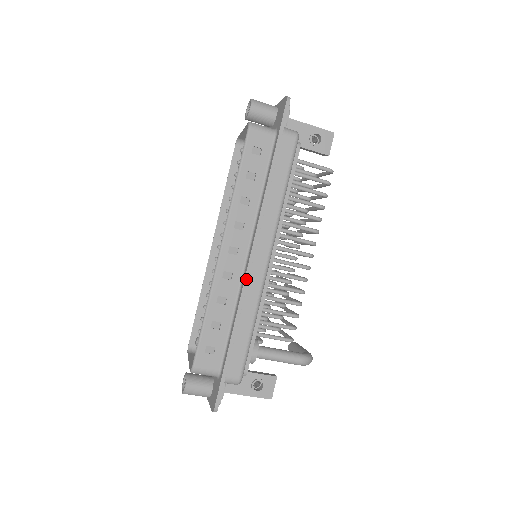
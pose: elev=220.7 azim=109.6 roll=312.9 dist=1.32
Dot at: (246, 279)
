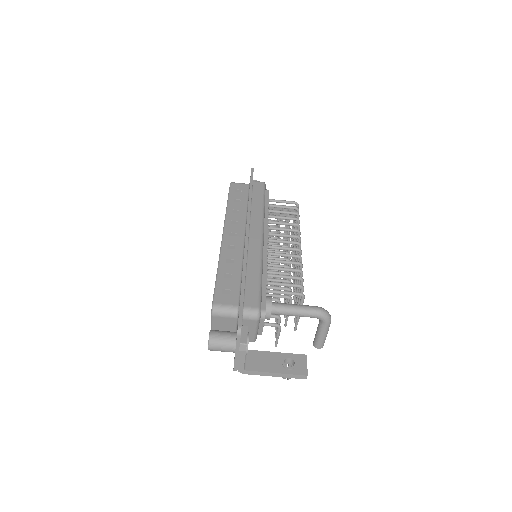
Dot at: (246, 243)
